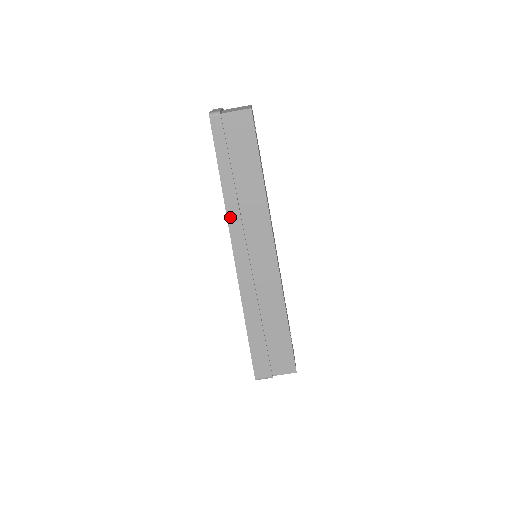
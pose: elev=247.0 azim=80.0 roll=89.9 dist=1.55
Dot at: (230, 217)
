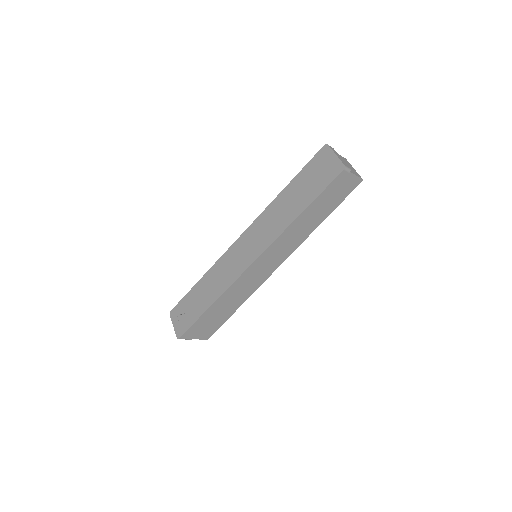
Dot at: (283, 234)
